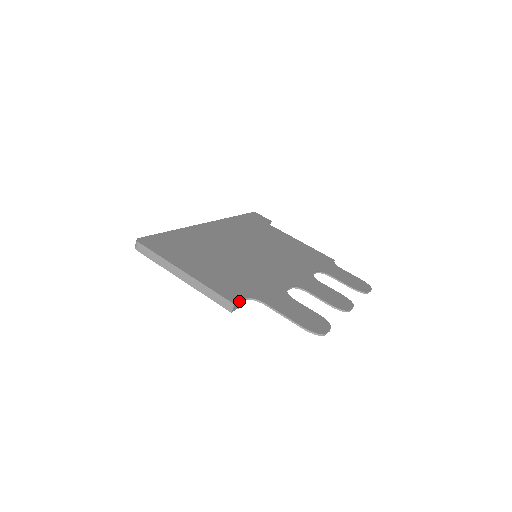
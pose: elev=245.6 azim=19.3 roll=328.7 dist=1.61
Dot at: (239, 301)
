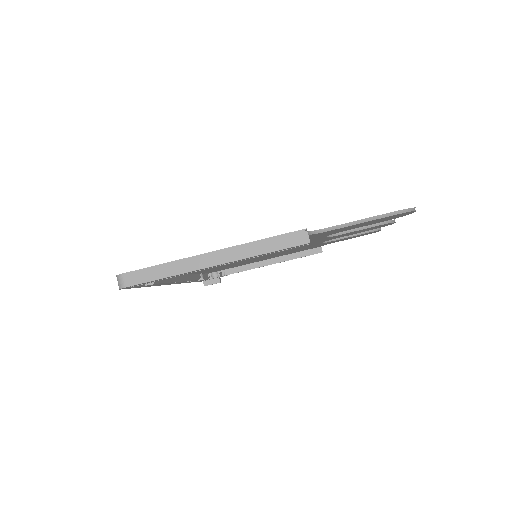
Dot at: (306, 229)
